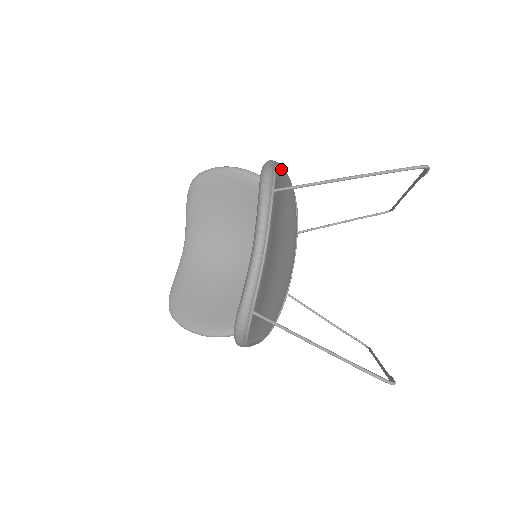
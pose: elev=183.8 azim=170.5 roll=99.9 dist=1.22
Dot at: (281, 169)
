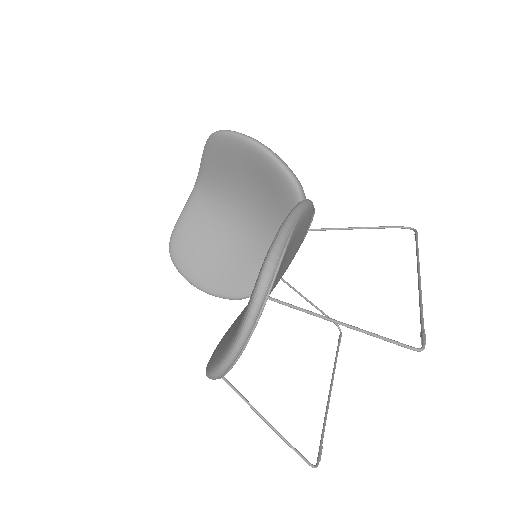
Dot at: (295, 228)
